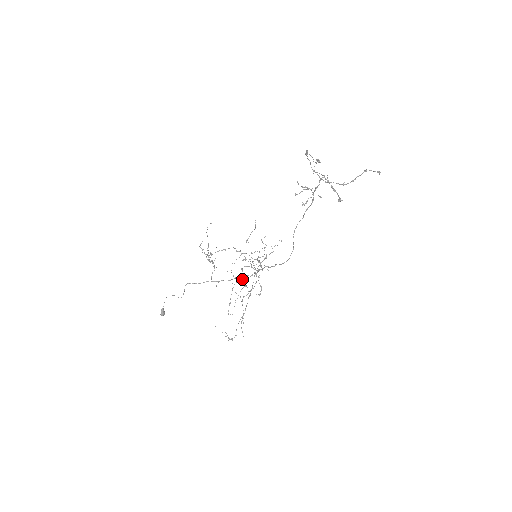
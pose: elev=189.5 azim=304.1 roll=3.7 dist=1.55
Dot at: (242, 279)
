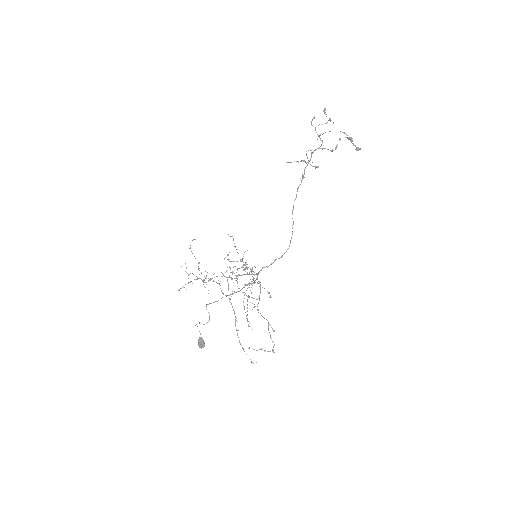
Dot at: occluded
